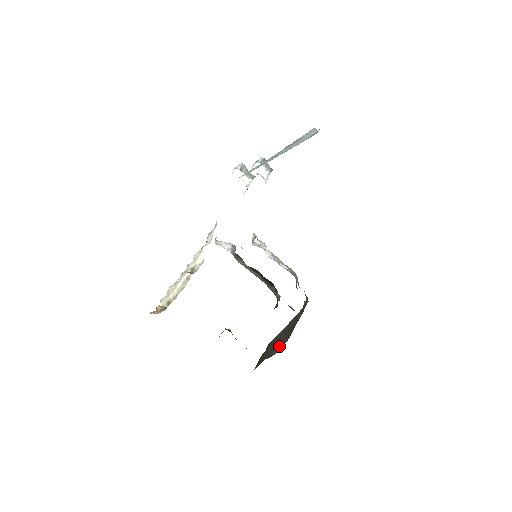
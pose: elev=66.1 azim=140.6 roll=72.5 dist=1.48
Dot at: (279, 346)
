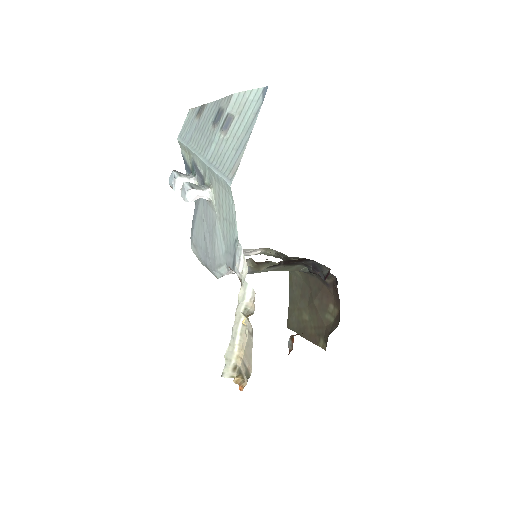
Dot at: (327, 309)
